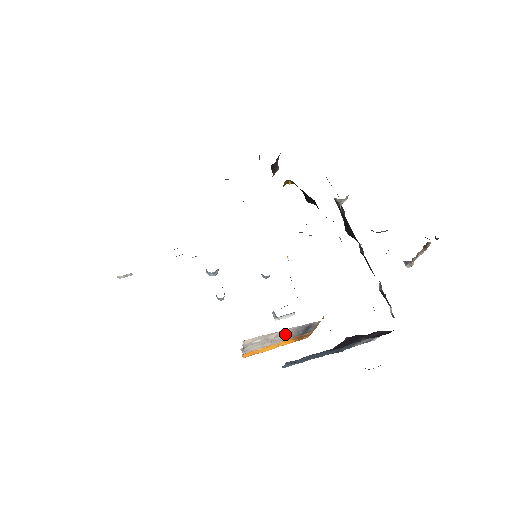
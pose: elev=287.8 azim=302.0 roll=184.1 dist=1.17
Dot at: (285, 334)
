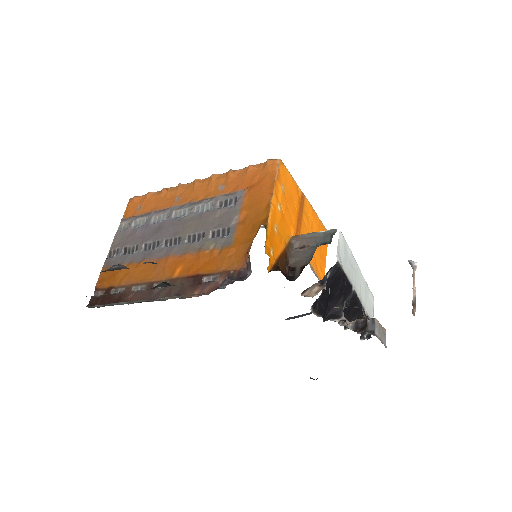
Dot at: occluded
